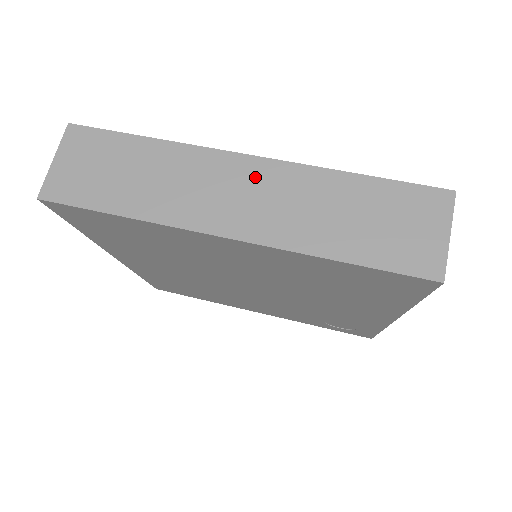
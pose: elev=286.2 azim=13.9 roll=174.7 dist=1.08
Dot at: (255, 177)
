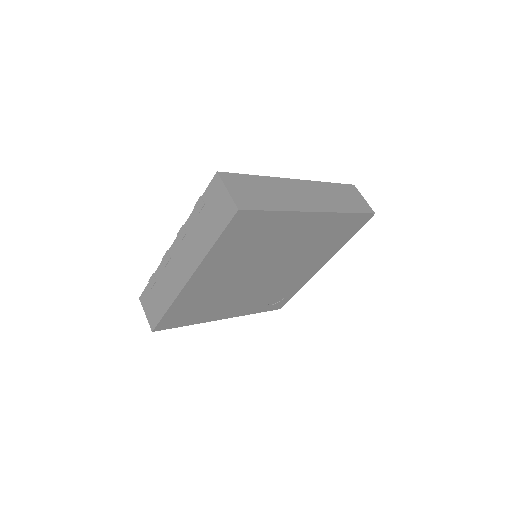
Dot at: (305, 187)
